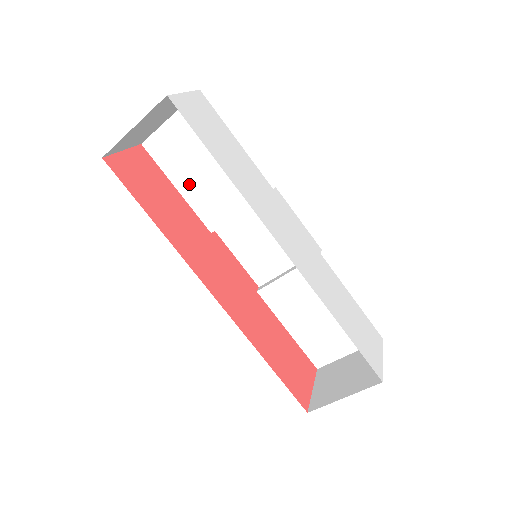
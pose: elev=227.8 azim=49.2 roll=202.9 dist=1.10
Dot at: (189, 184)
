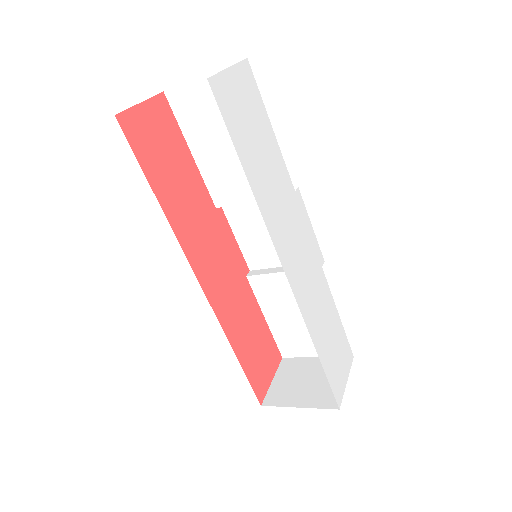
Dot at: (206, 153)
